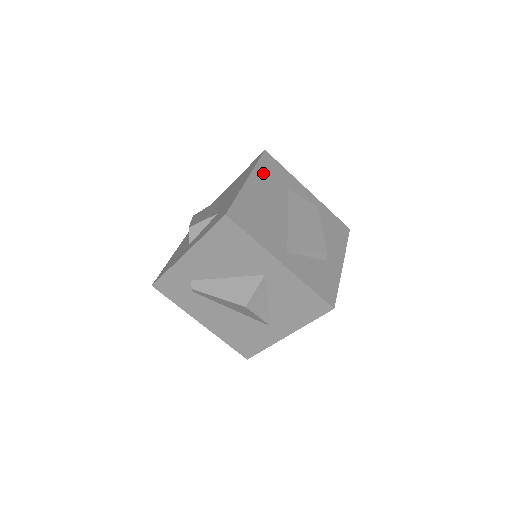
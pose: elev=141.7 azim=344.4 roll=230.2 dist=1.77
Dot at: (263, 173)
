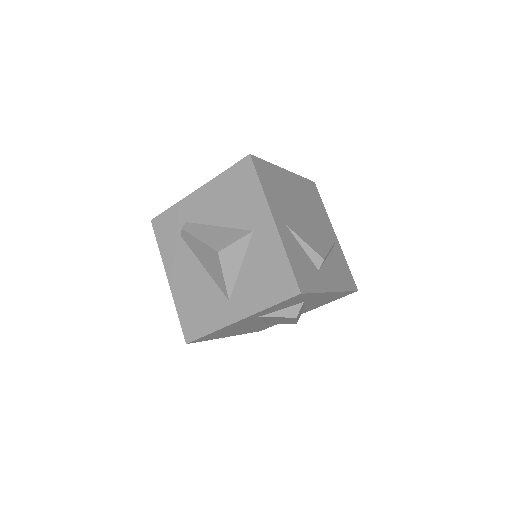
Dot at: (302, 184)
